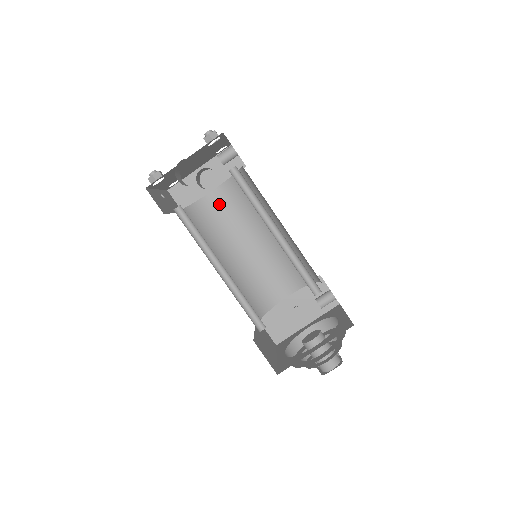
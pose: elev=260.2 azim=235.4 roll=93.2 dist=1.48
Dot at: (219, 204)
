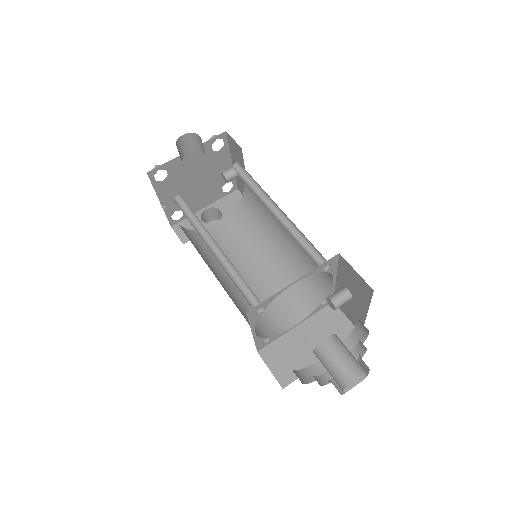
Dot at: (221, 235)
